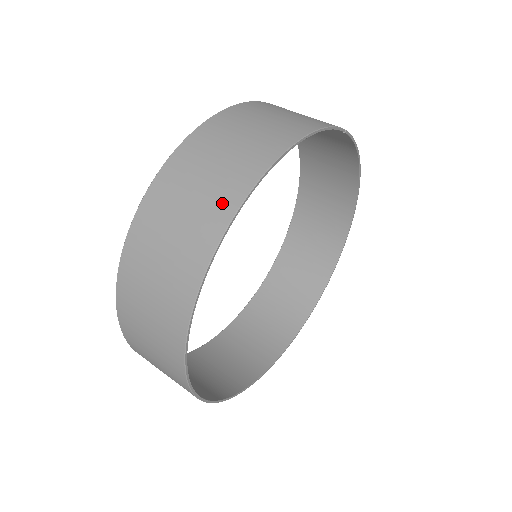
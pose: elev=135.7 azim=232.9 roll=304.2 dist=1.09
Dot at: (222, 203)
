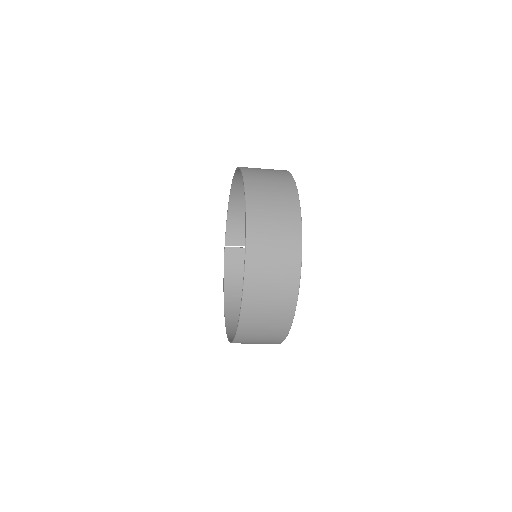
Dot at: occluded
